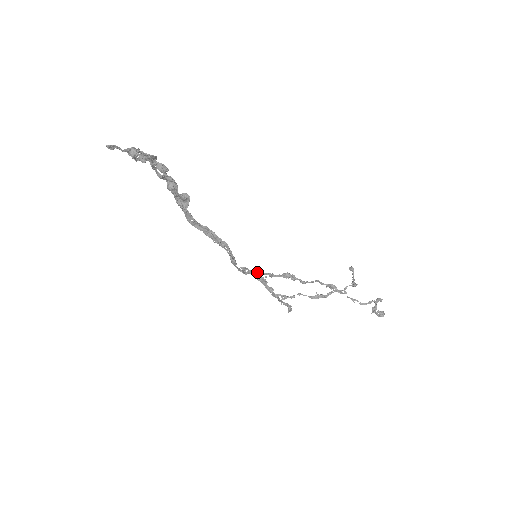
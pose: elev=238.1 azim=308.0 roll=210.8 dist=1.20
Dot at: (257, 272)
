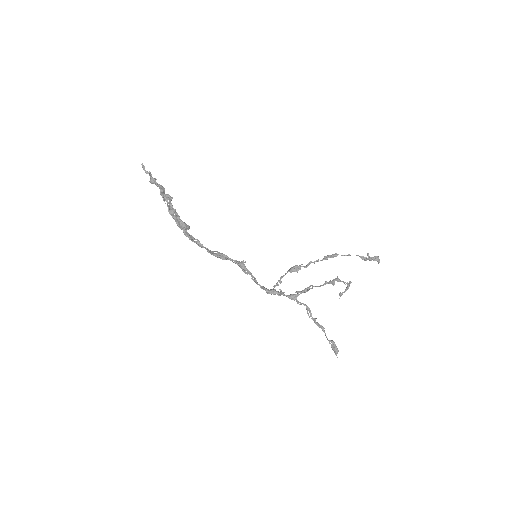
Dot at: (269, 290)
